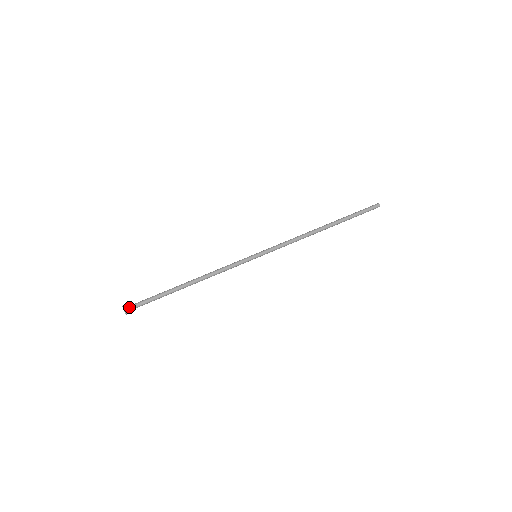
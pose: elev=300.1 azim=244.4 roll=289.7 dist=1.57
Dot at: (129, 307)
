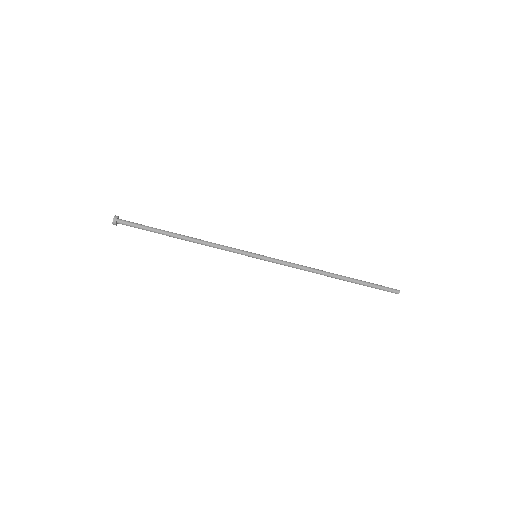
Dot at: occluded
